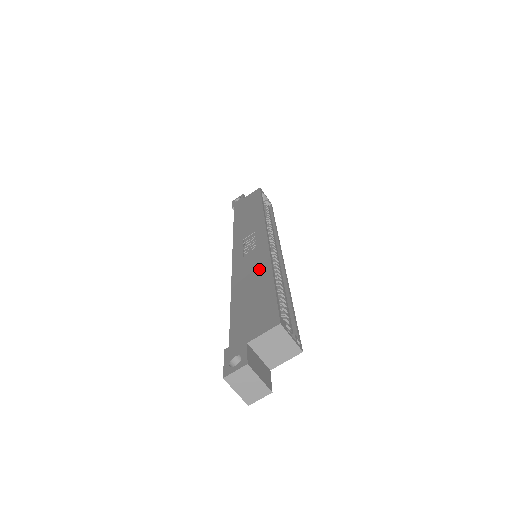
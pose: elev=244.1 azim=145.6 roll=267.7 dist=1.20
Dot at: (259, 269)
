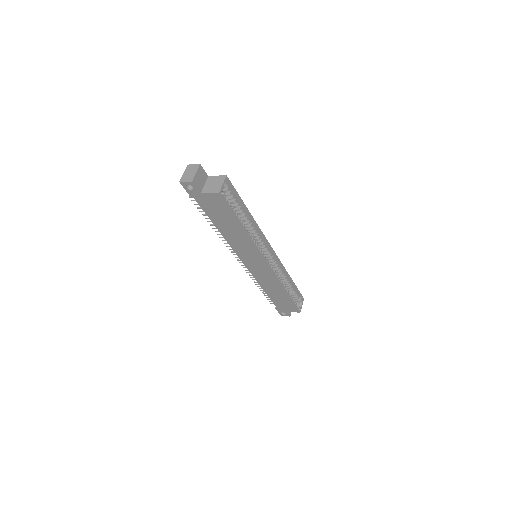
Dot at: occluded
